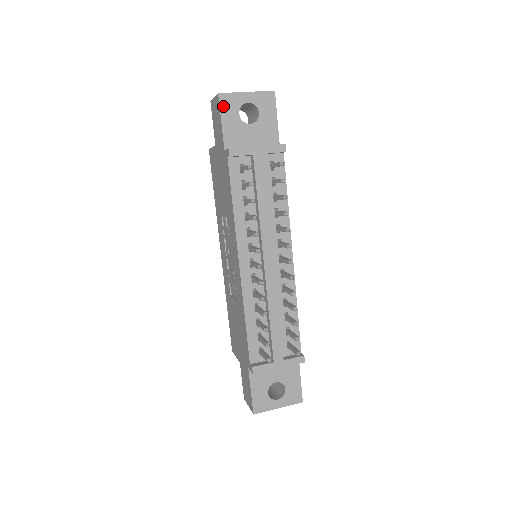
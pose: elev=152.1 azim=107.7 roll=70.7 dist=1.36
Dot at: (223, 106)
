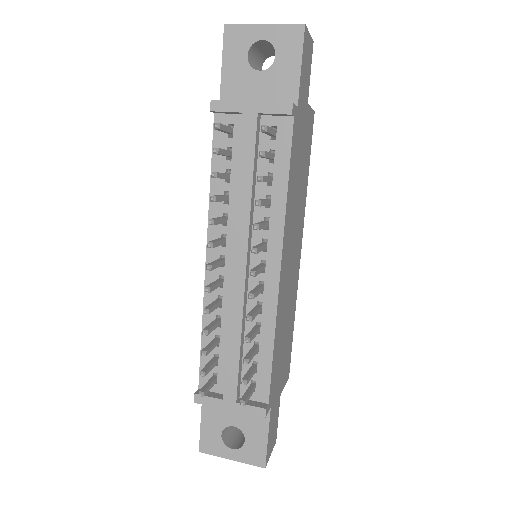
Dot at: (228, 43)
